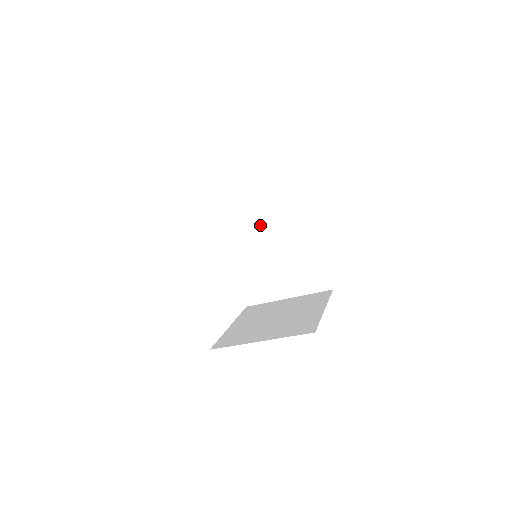
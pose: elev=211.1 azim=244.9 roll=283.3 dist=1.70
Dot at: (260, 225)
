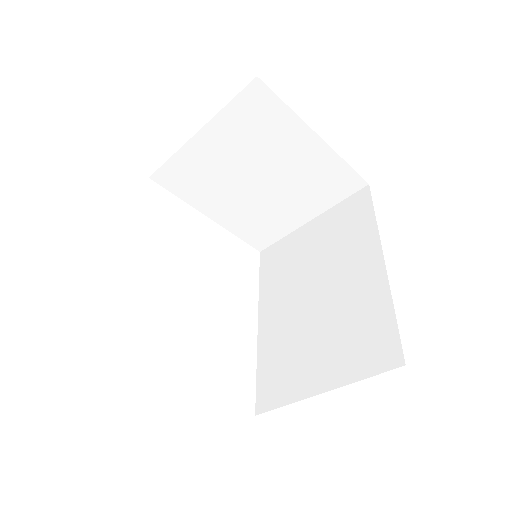
Dot at: (306, 272)
